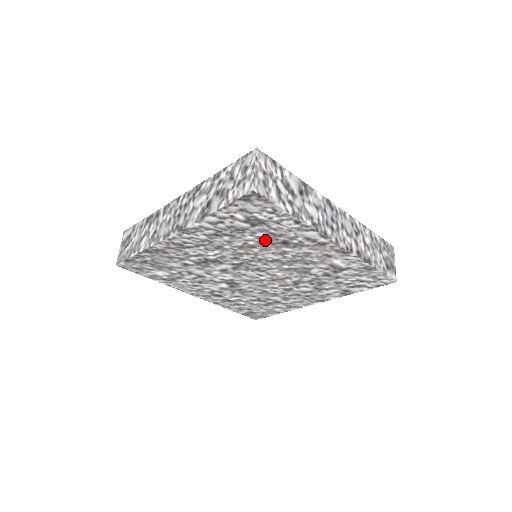
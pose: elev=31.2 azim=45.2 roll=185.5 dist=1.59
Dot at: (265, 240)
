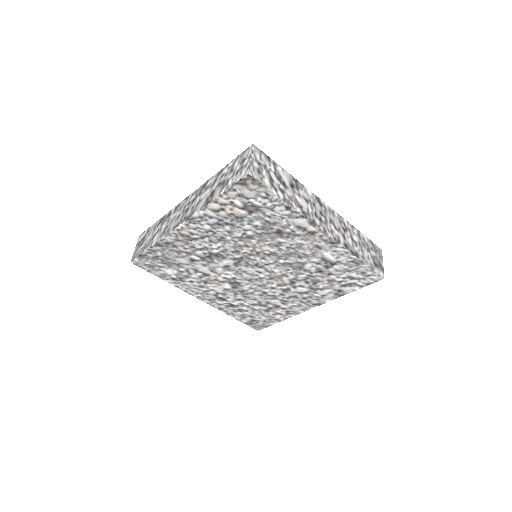
Dot at: (261, 229)
